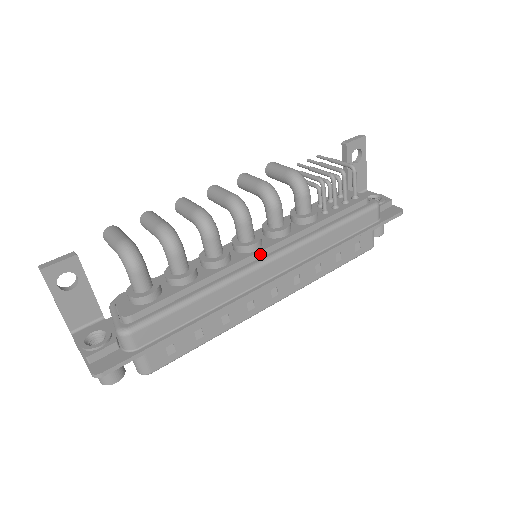
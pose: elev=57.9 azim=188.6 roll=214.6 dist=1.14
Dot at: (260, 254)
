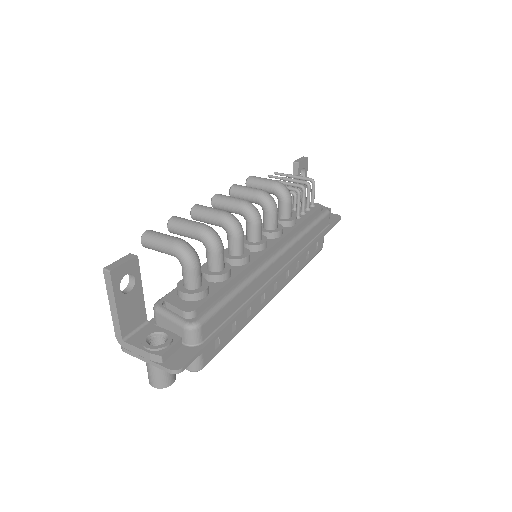
Dot at: (269, 251)
